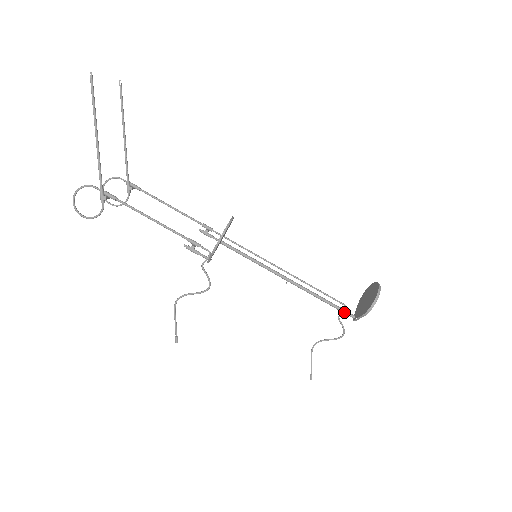
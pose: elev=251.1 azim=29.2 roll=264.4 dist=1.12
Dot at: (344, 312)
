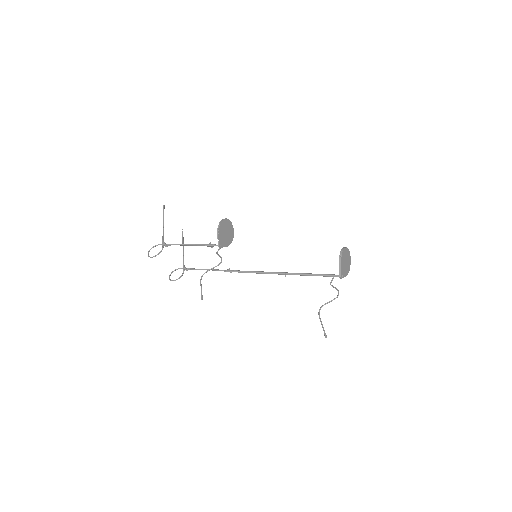
Dot at: (330, 275)
